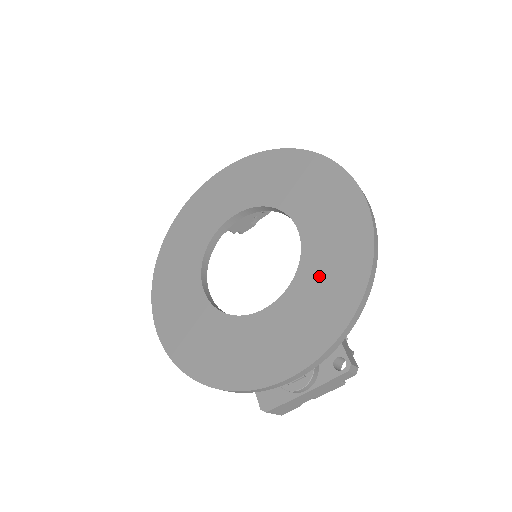
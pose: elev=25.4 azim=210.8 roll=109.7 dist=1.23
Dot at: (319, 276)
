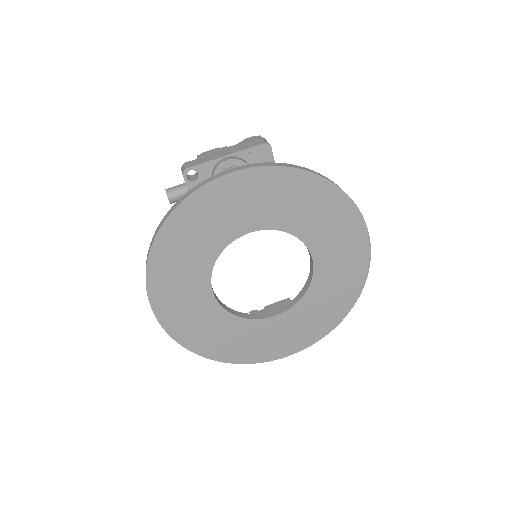
Dot at: (321, 300)
